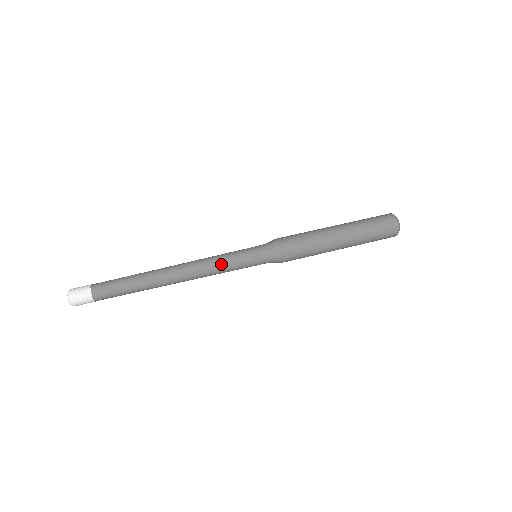
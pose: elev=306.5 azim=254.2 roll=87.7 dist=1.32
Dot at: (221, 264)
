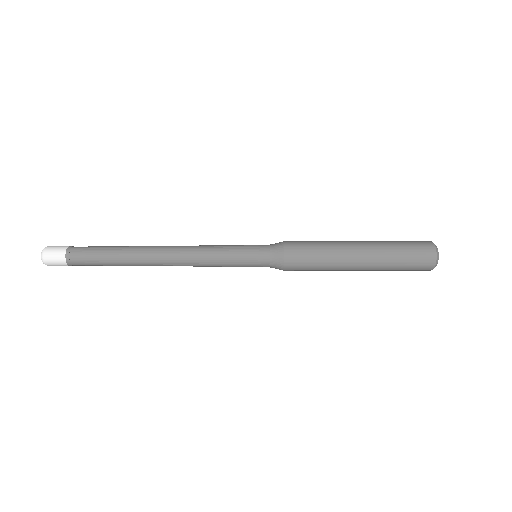
Dot at: (212, 256)
